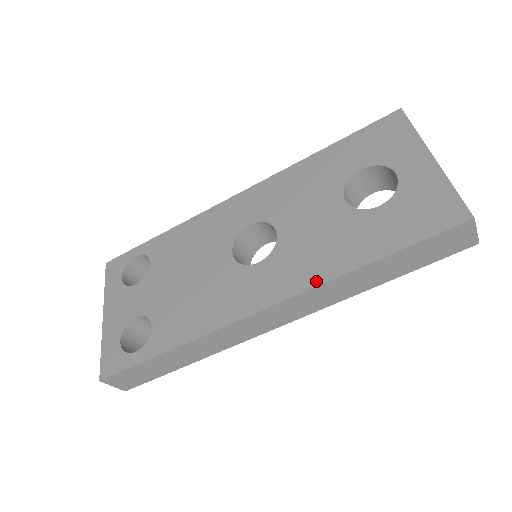
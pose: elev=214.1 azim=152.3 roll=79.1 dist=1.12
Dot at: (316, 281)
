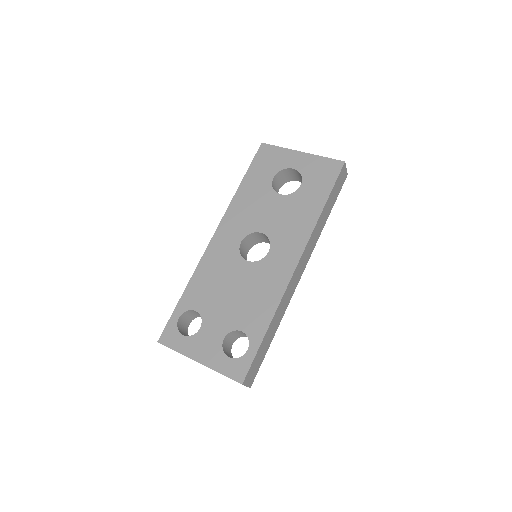
Dot at: (308, 233)
